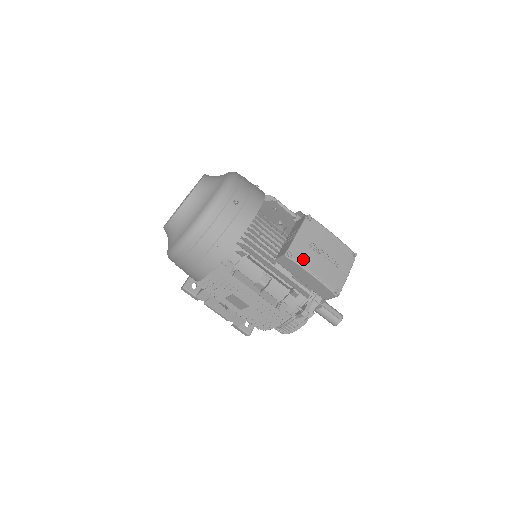
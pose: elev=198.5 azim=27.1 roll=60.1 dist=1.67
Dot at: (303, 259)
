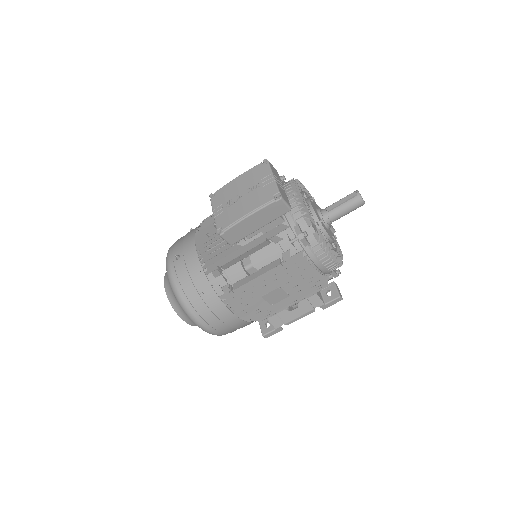
Dot at: (231, 220)
